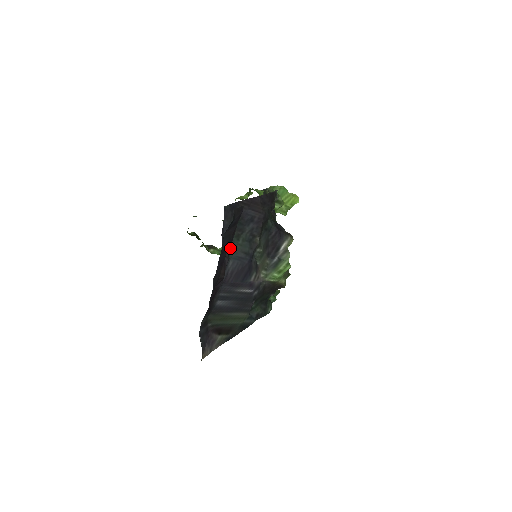
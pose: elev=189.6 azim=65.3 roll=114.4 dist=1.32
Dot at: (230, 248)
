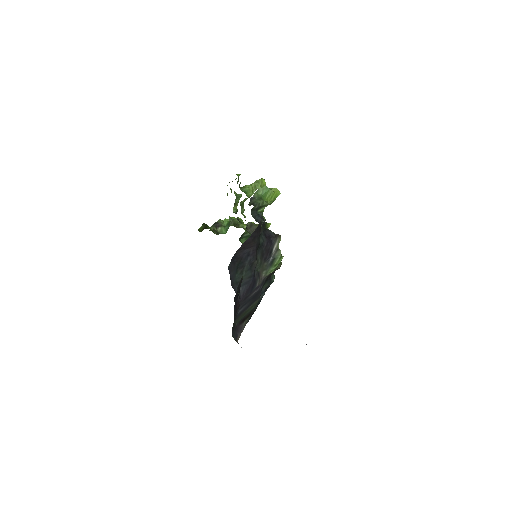
Dot at: (238, 283)
